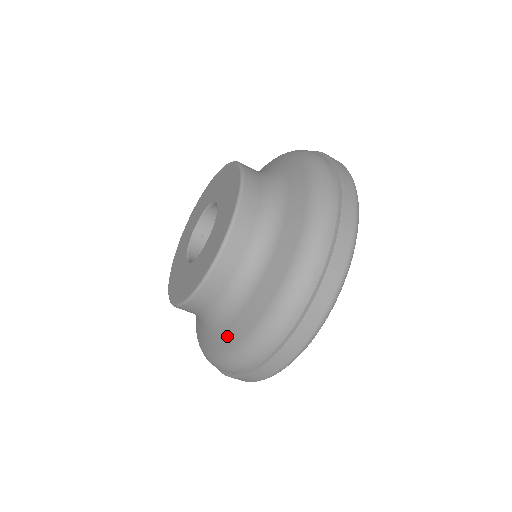
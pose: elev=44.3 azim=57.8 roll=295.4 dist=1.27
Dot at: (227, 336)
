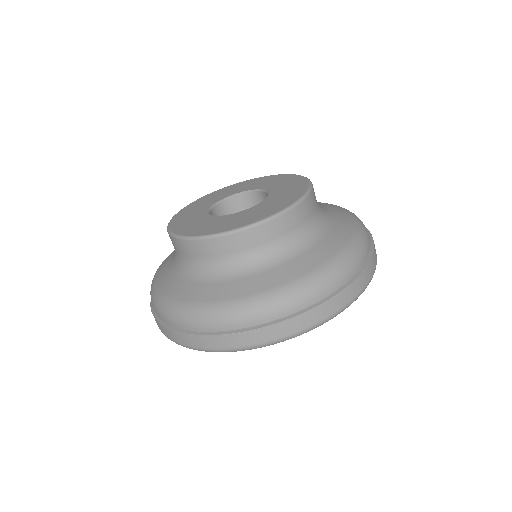
Dot at: (318, 253)
